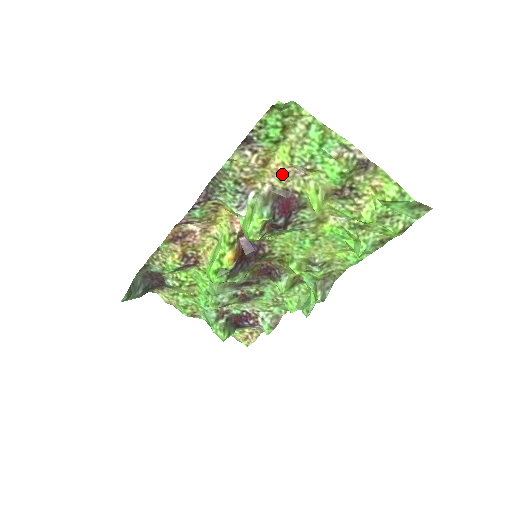
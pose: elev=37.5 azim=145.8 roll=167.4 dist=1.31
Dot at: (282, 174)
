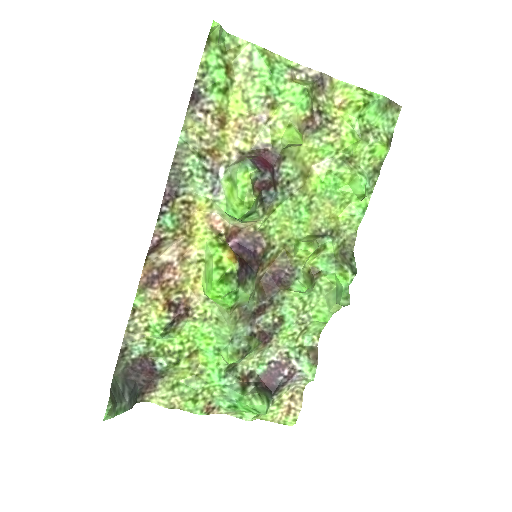
Dot at: (244, 129)
